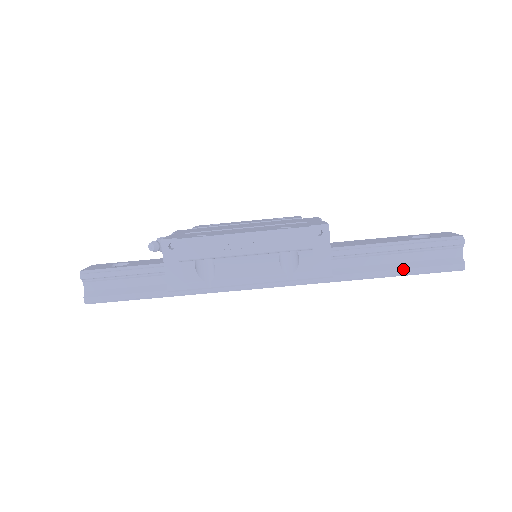
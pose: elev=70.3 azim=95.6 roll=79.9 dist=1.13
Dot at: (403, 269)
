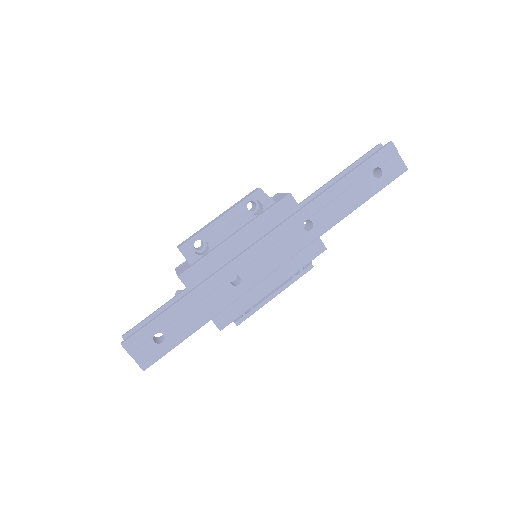
Dot at: (349, 171)
